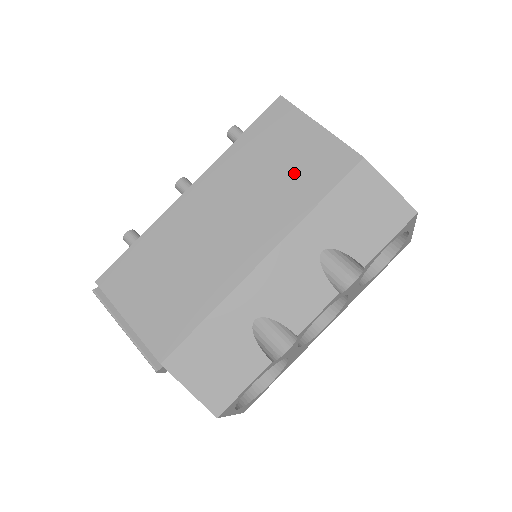
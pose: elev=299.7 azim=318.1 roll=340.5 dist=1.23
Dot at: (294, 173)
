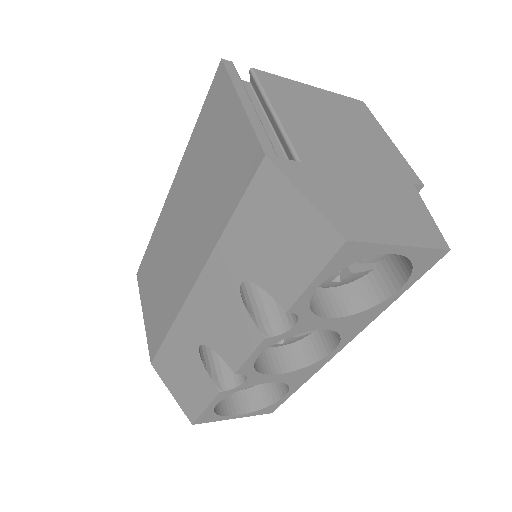
Dot at: (218, 177)
